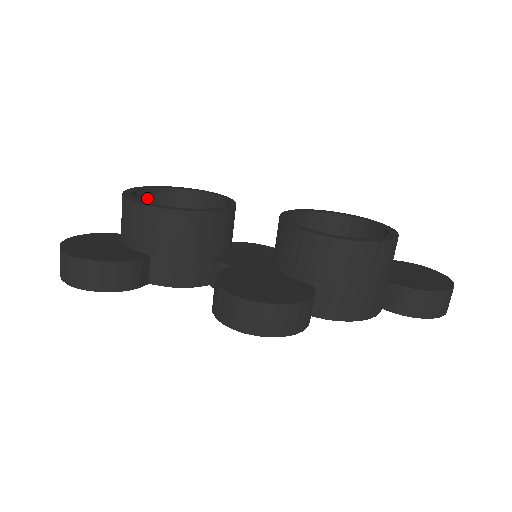
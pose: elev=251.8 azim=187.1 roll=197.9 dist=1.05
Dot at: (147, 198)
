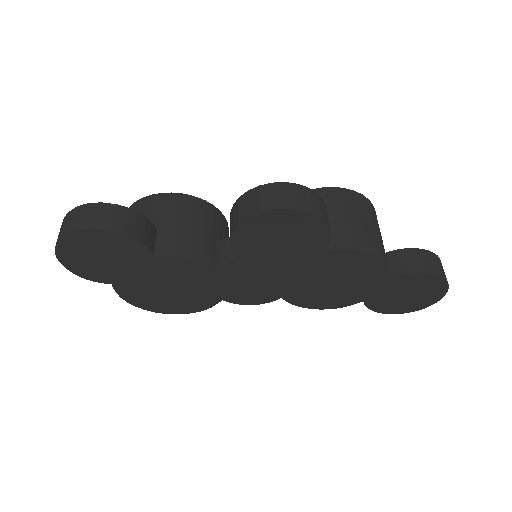
Dot at: occluded
